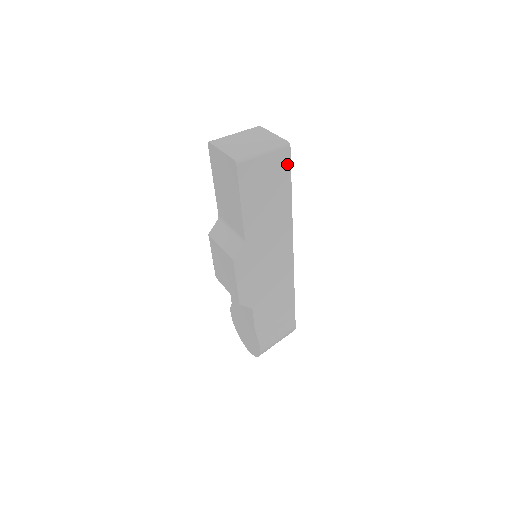
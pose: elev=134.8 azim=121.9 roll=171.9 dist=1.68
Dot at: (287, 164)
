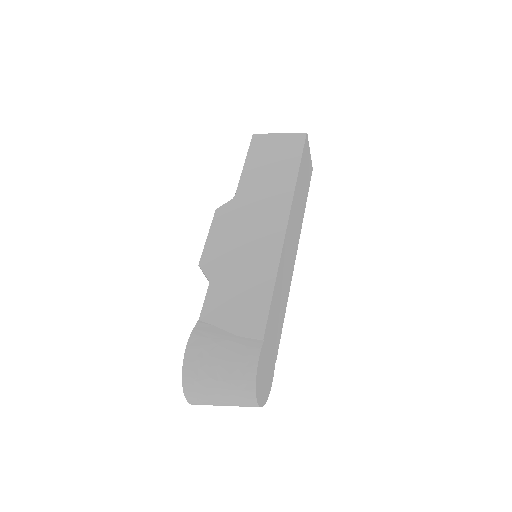
Dot at: (300, 146)
